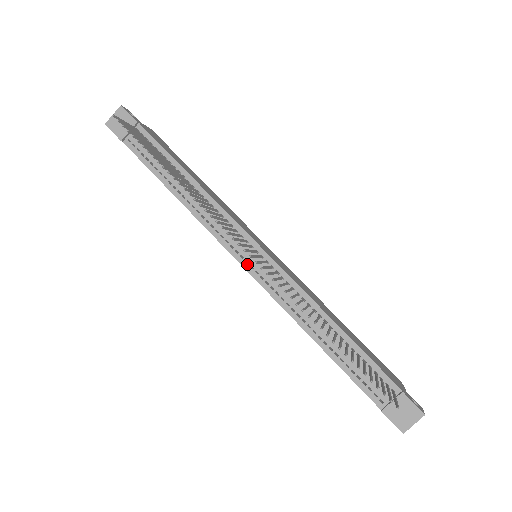
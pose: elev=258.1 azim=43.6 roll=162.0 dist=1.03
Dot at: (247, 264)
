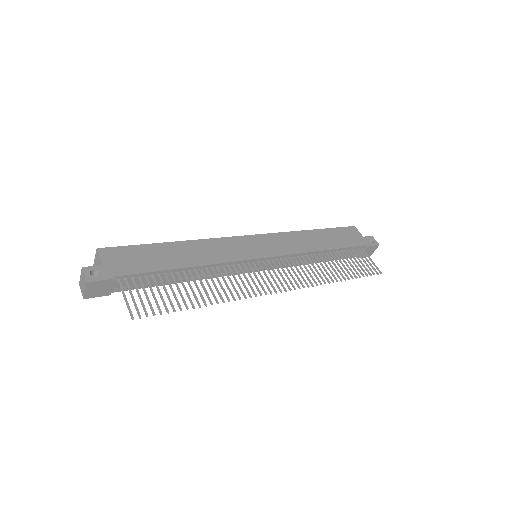
Dot at: (259, 269)
